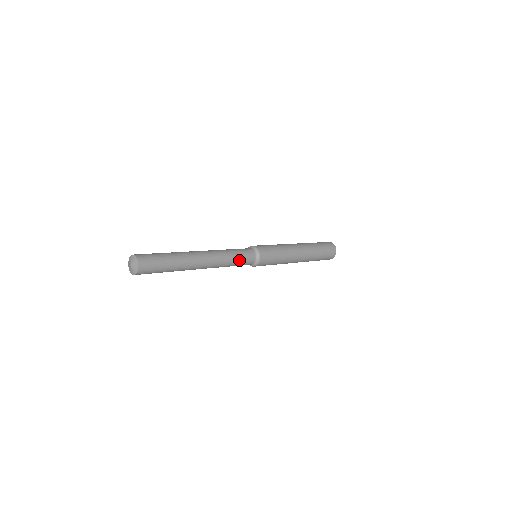
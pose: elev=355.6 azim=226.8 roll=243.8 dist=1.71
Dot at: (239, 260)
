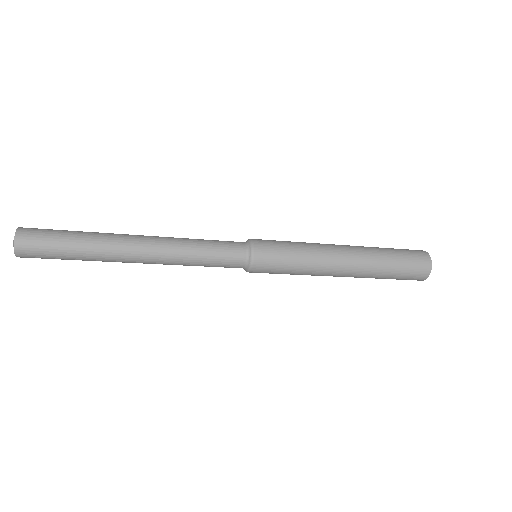
Dot at: (212, 248)
